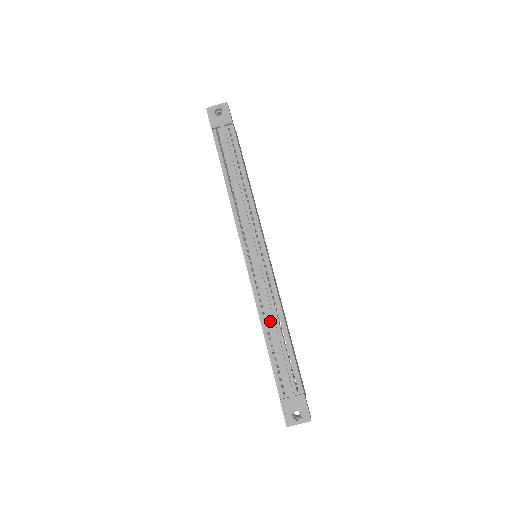
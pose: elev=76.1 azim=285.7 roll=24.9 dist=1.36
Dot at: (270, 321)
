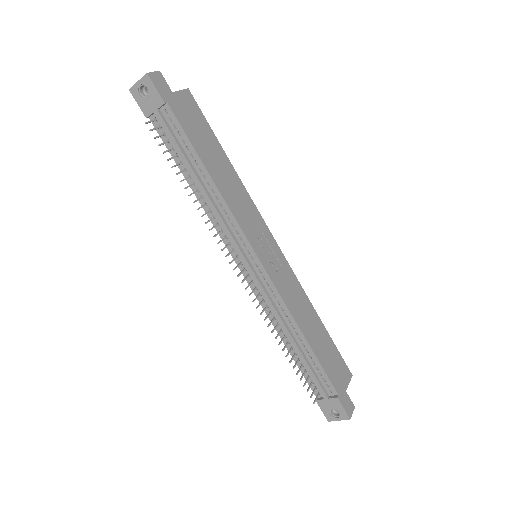
Dot at: (285, 333)
